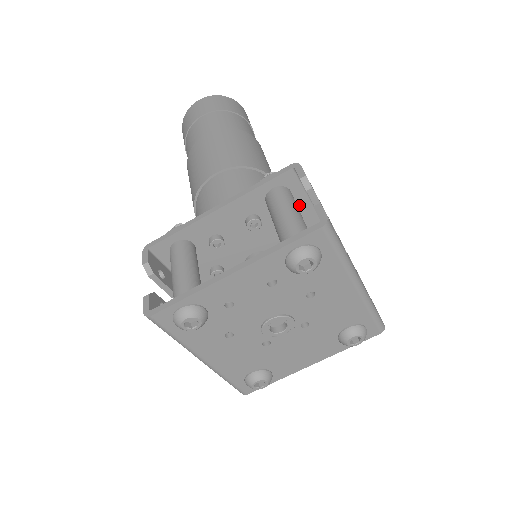
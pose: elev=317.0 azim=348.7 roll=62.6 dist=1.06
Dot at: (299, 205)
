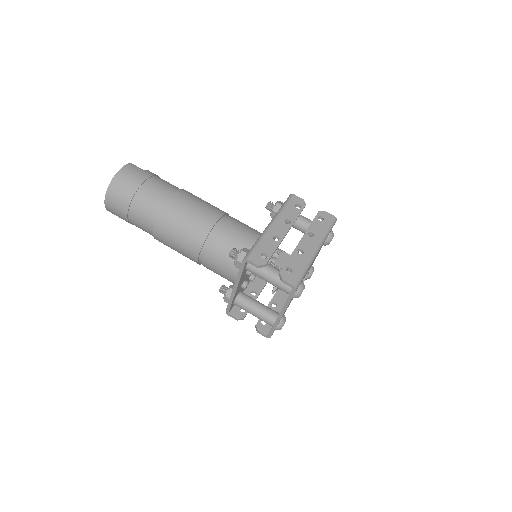
Dot at: occluded
